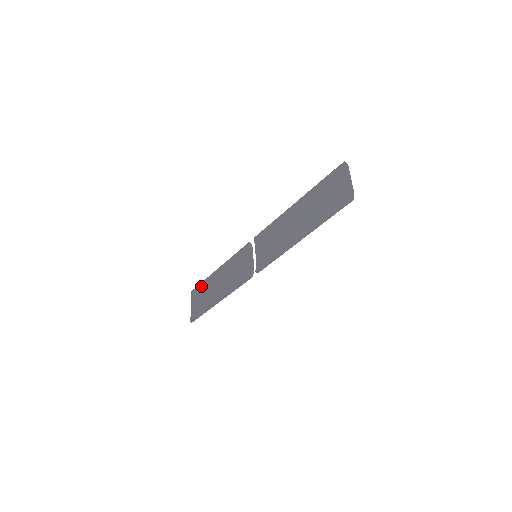
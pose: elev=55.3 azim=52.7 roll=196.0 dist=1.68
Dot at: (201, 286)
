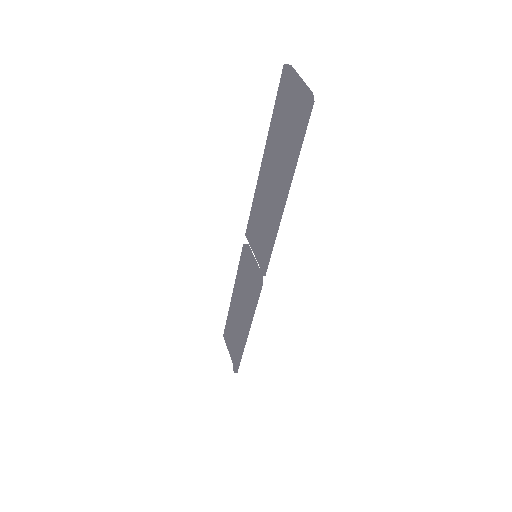
Dot at: (227, 324)
